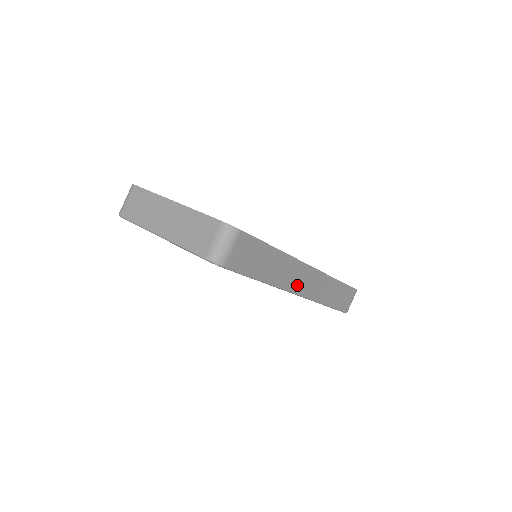
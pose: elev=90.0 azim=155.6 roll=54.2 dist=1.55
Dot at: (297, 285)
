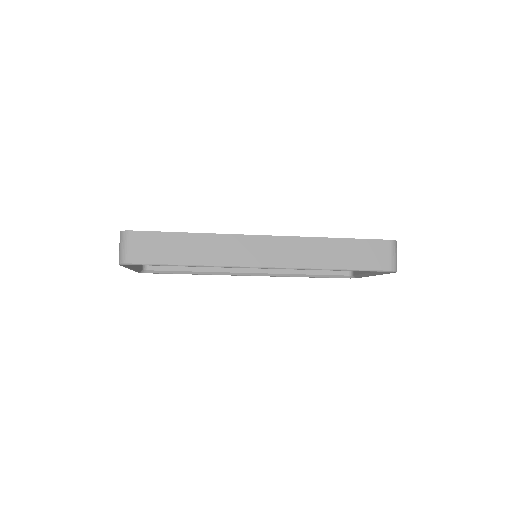
Dot at: (251, 258)
